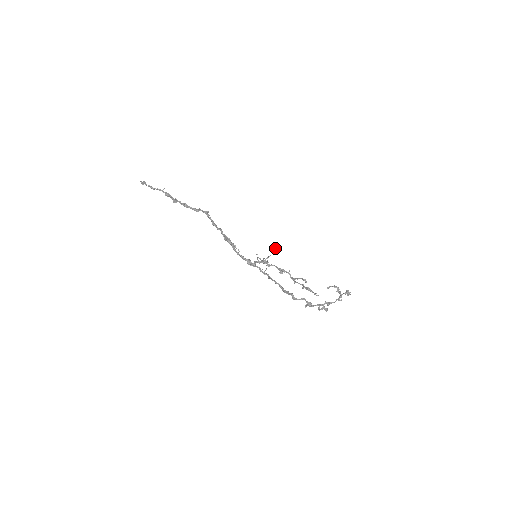
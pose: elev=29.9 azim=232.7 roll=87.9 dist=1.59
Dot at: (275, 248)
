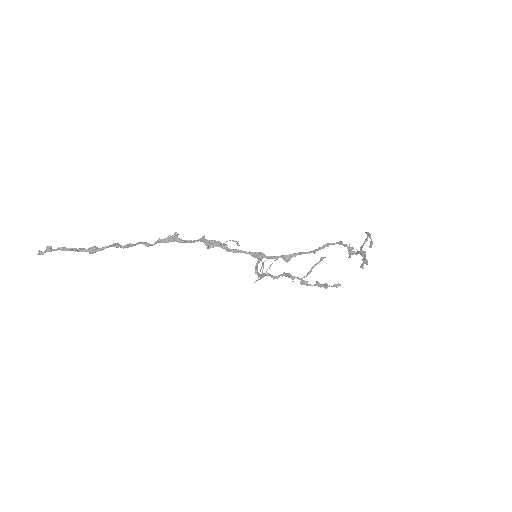
Dot at: (263, 268)
